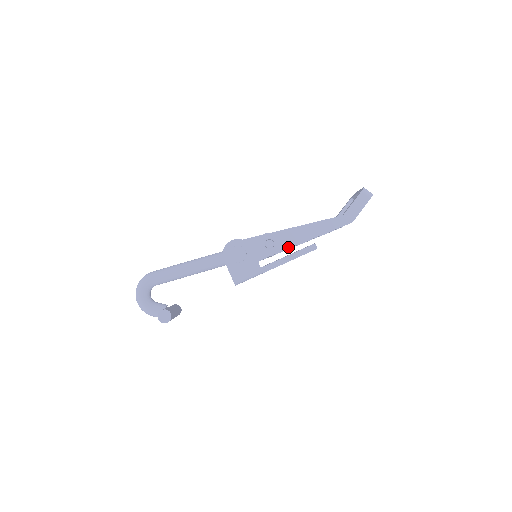
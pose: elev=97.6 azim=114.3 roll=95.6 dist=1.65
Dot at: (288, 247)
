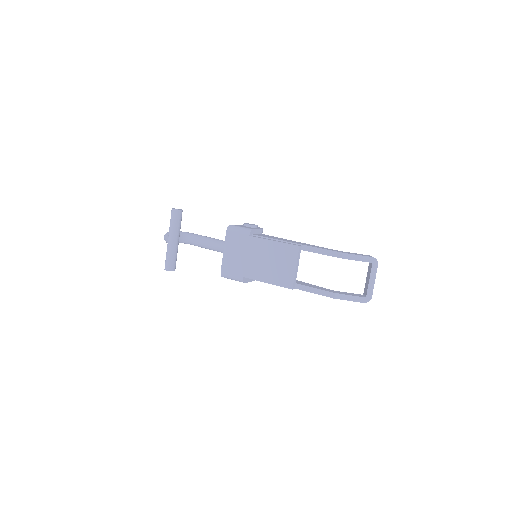
Dot at: (282, 240)
